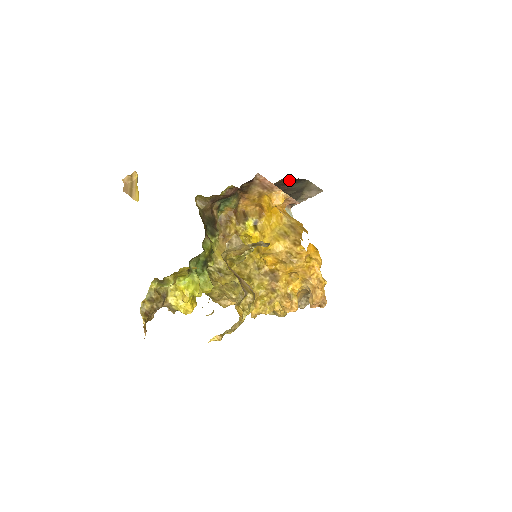
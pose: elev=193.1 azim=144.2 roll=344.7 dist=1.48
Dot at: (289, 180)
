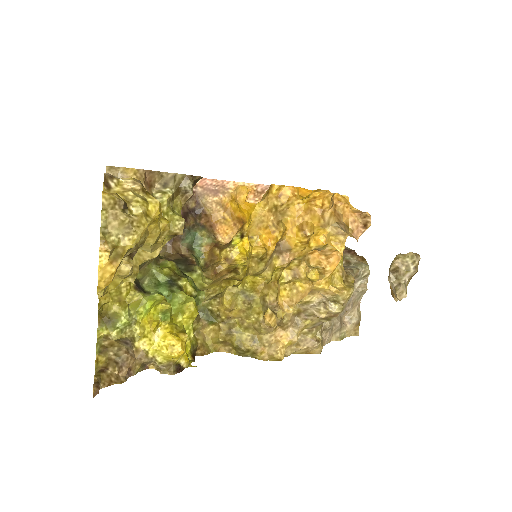
Dot at: occluded
